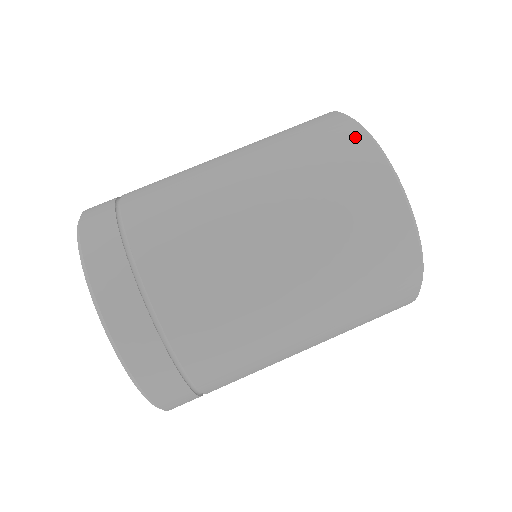
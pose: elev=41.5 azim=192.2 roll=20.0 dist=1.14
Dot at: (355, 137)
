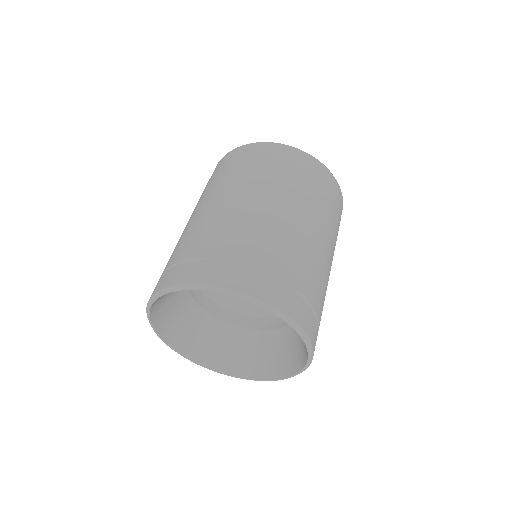
Dot at: occluded
